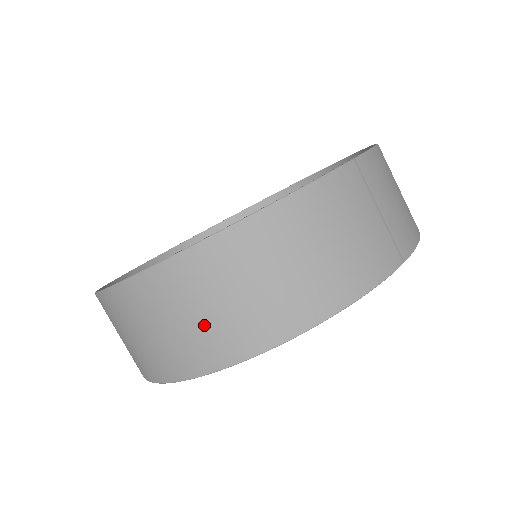
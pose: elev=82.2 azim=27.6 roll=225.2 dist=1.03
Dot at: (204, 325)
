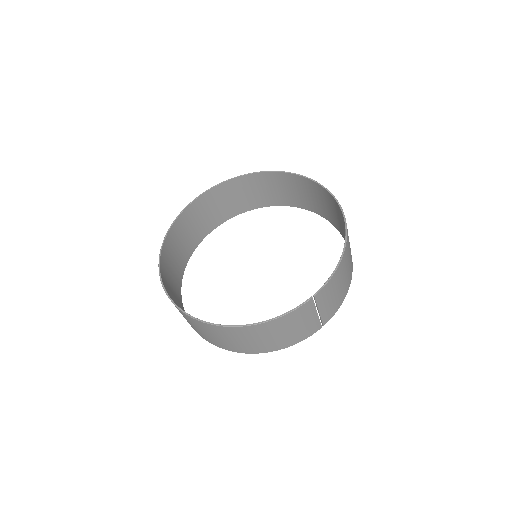
Dot at: (217, 340)
